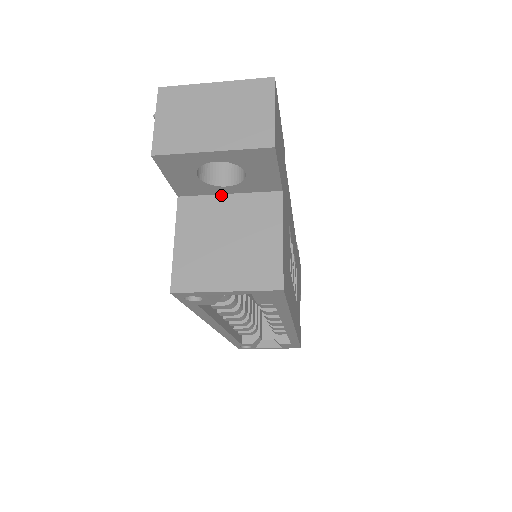
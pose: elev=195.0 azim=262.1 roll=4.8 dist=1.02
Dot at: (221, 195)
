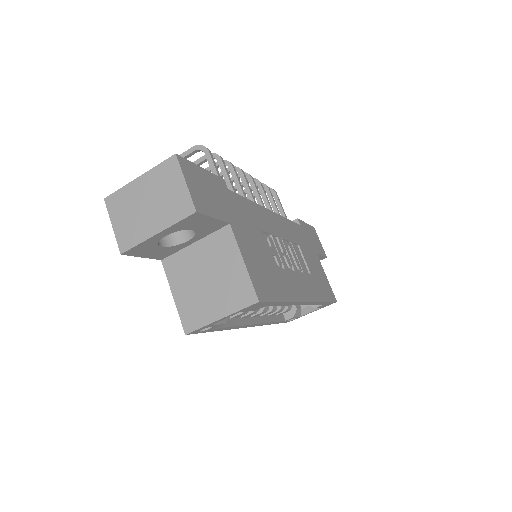
Dot at: (189, 246)
